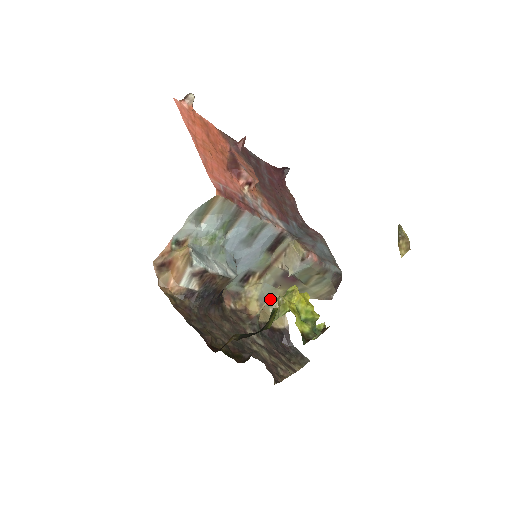
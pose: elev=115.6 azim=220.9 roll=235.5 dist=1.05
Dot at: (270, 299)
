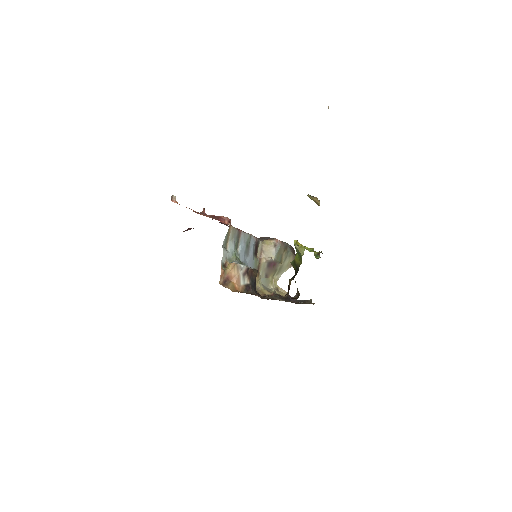
Dot at: (268, 287)
